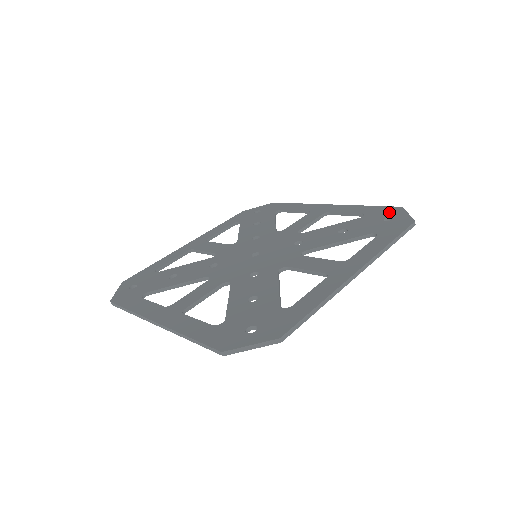
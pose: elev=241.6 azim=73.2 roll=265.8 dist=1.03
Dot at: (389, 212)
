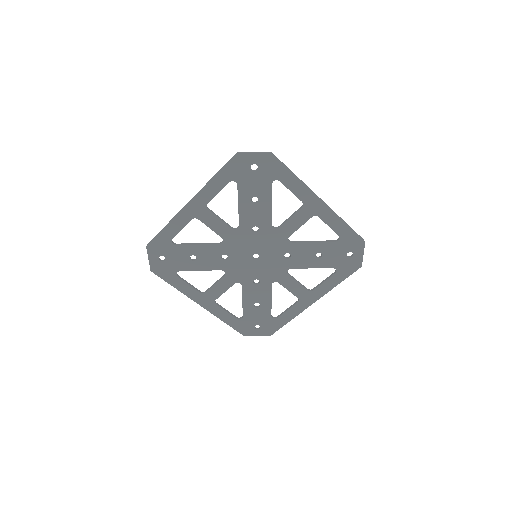
Dot at: (352, 262)
